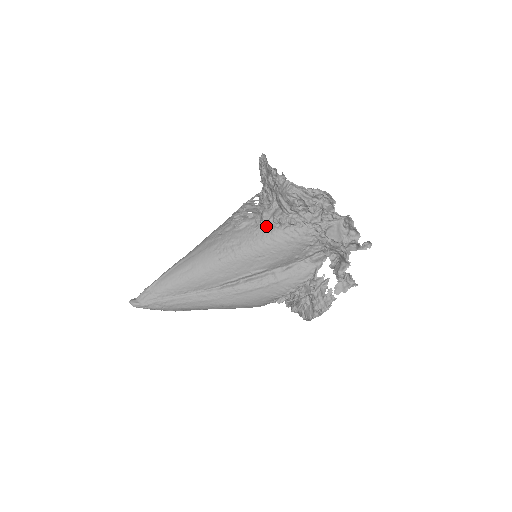
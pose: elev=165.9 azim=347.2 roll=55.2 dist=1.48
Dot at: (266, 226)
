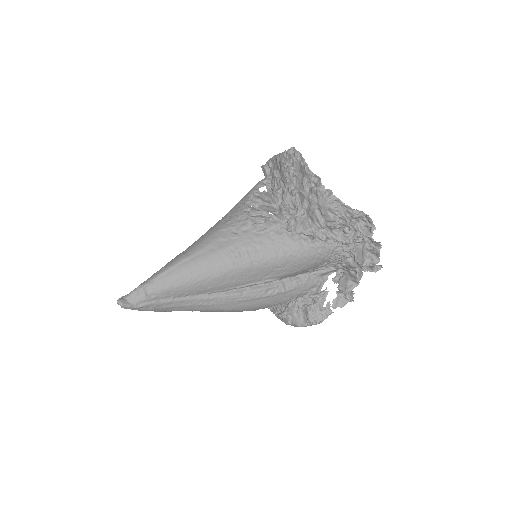
Dot at: (293, 236)
